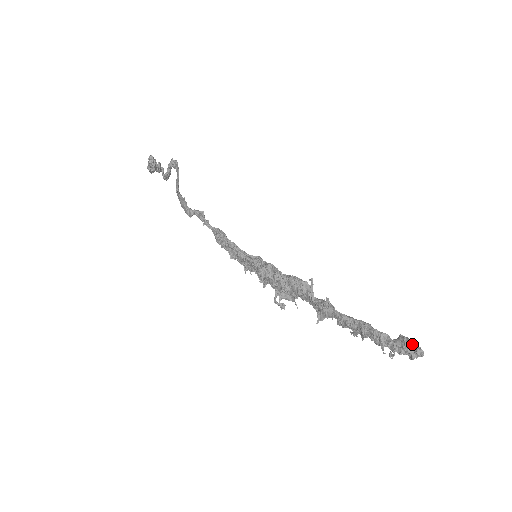
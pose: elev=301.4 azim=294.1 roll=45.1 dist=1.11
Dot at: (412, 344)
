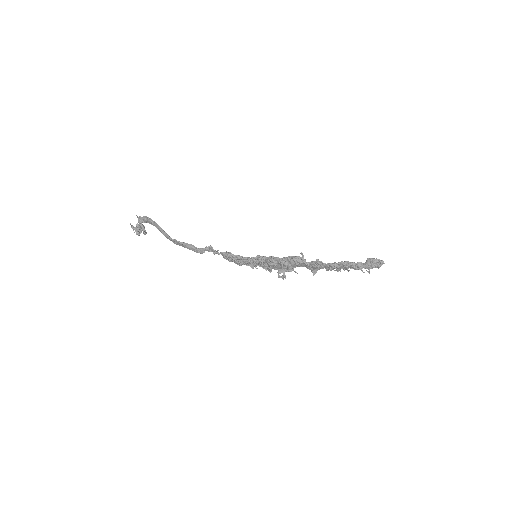
Dot at: (376, 260)
